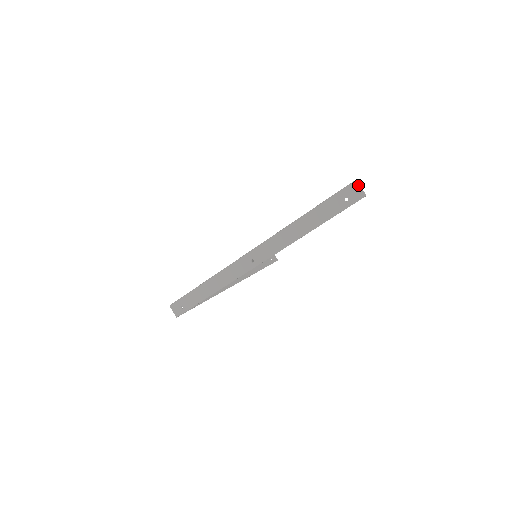
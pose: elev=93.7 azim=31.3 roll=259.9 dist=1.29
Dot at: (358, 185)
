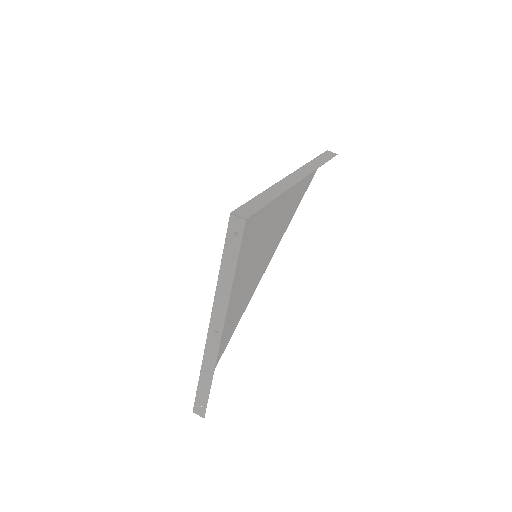
Dot at: (330, 151)
